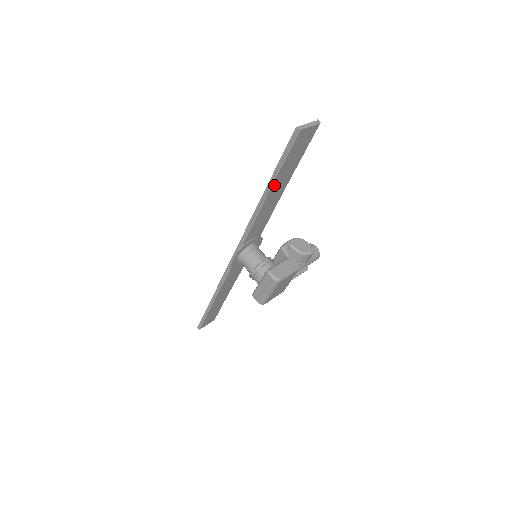
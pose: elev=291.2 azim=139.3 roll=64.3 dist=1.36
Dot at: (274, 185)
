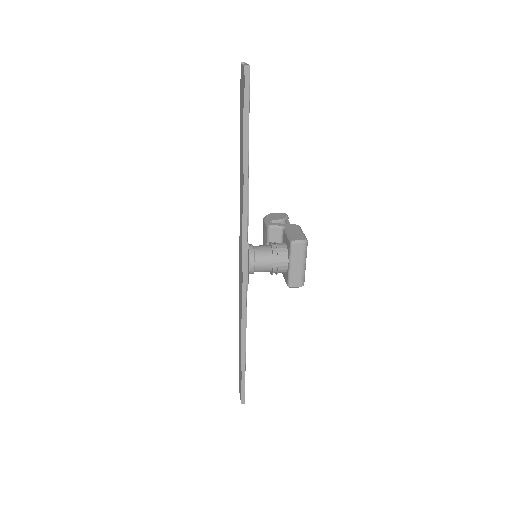
Dot at: (248, 150)
